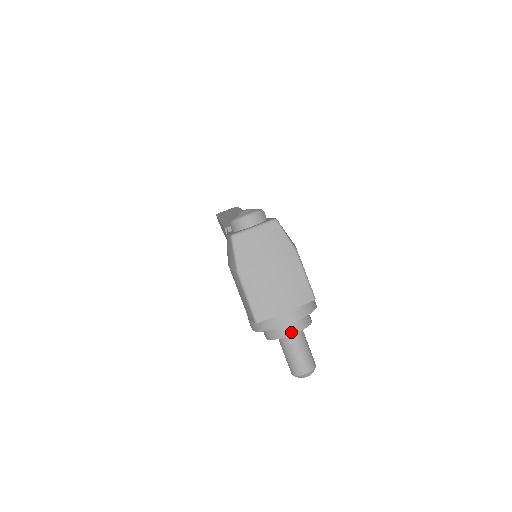
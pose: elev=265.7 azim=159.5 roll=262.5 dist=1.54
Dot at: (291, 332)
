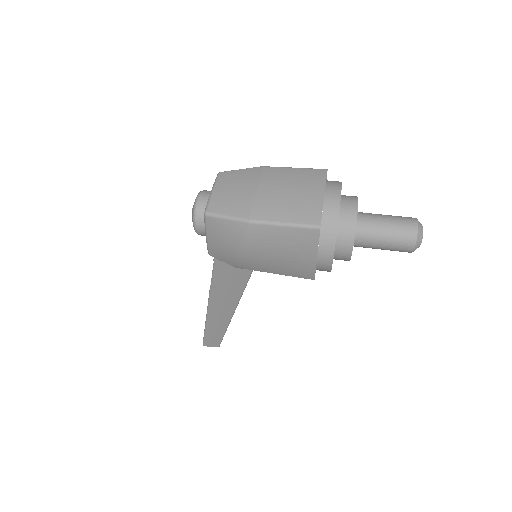
Dot at: (354, 208)
